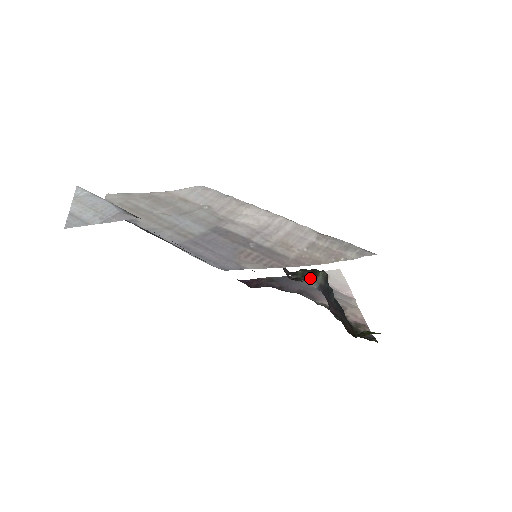
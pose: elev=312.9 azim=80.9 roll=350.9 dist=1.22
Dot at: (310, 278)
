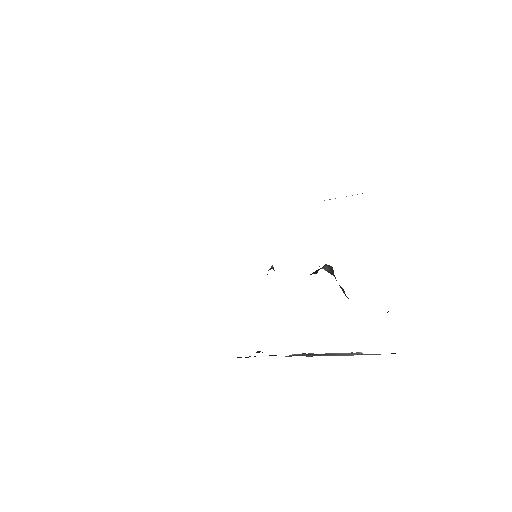
Dot at: (316, 273)
